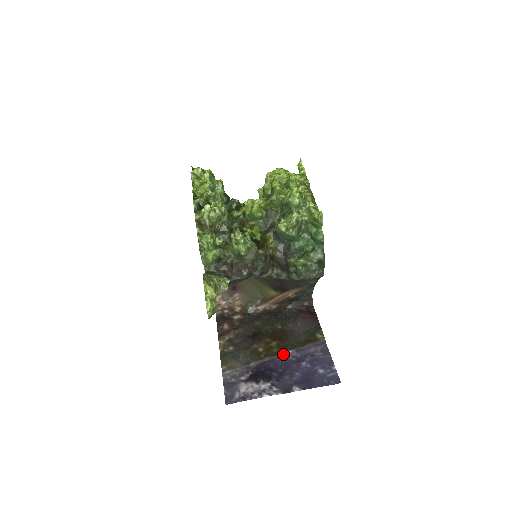
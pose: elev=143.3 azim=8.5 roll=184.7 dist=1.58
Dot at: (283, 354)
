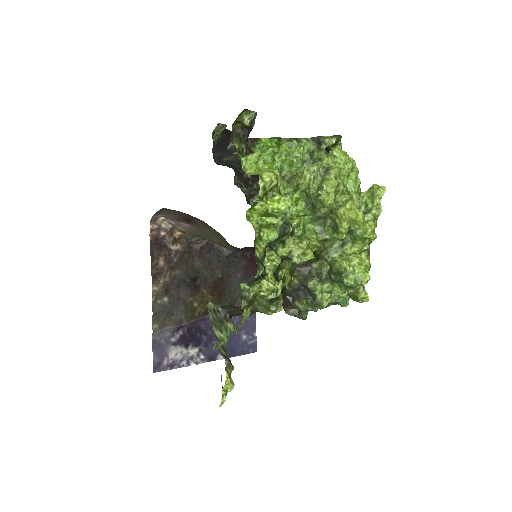
Dot at: occluded
